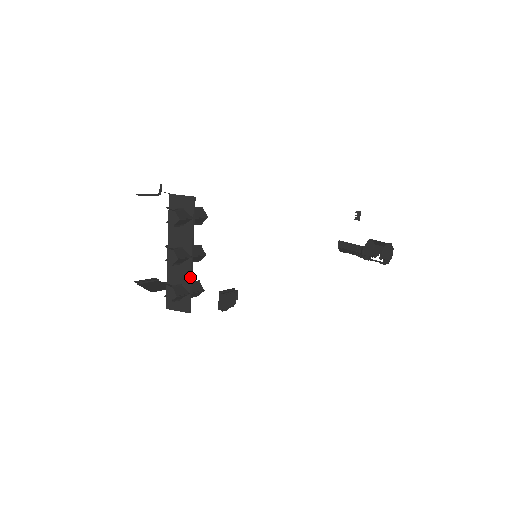
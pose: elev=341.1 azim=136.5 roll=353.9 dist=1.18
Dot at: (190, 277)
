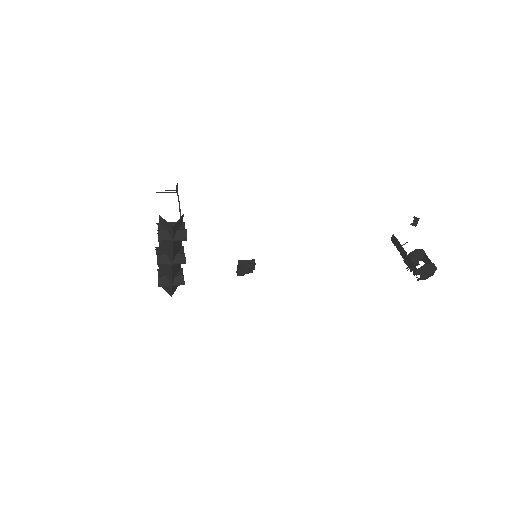
Dot at: (171, 276)
